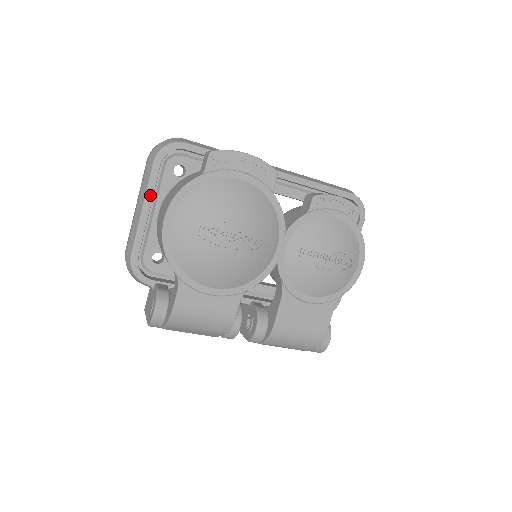
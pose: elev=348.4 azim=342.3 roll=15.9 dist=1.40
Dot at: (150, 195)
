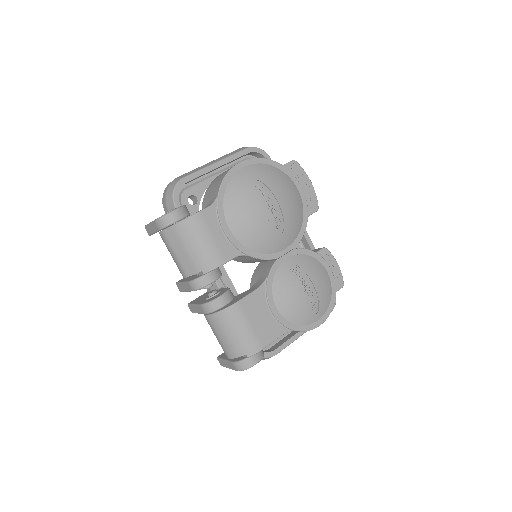
Dot at: (228, 160)
